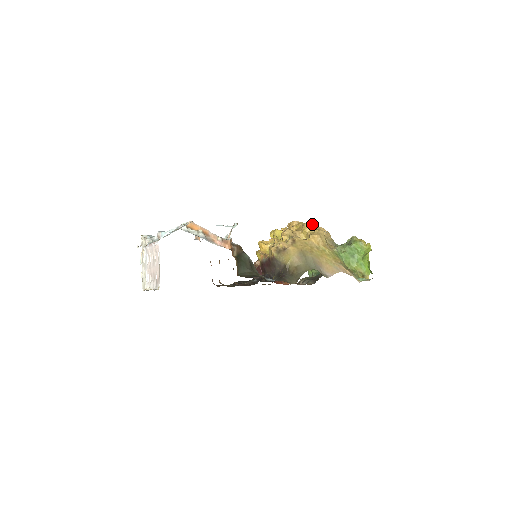
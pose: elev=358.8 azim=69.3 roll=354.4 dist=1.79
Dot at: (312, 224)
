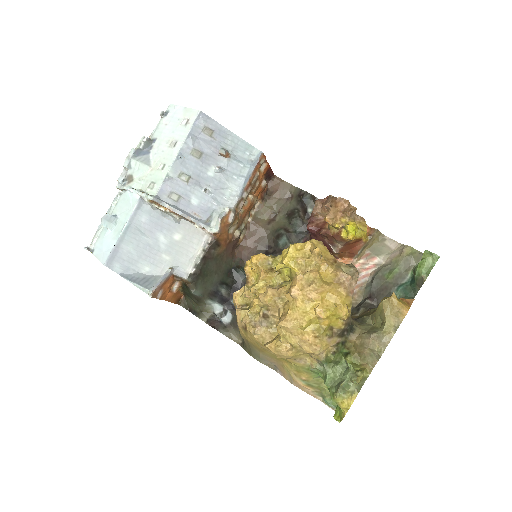
Dot at: (300, 326)
